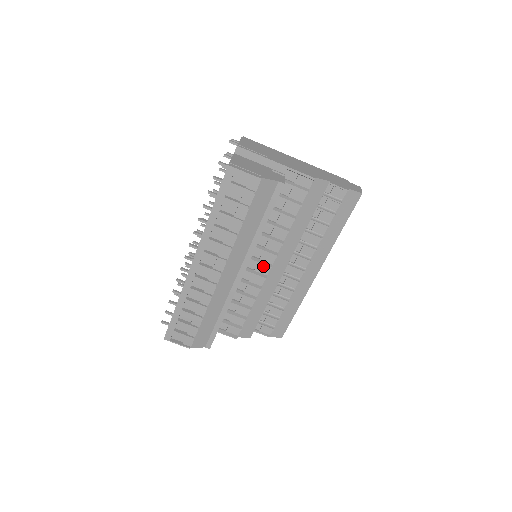
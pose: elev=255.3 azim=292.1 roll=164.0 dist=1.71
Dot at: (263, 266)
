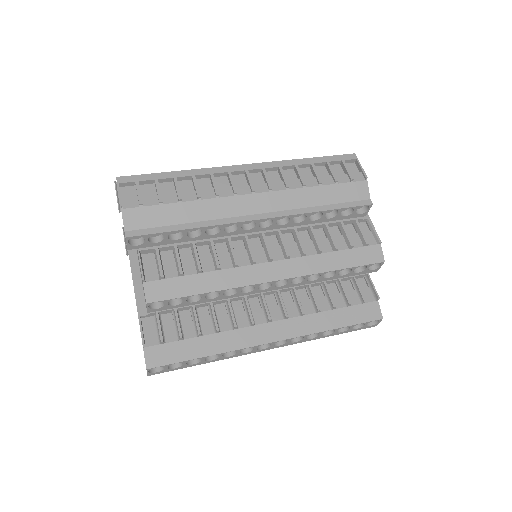
Dot at: (264, 254)
